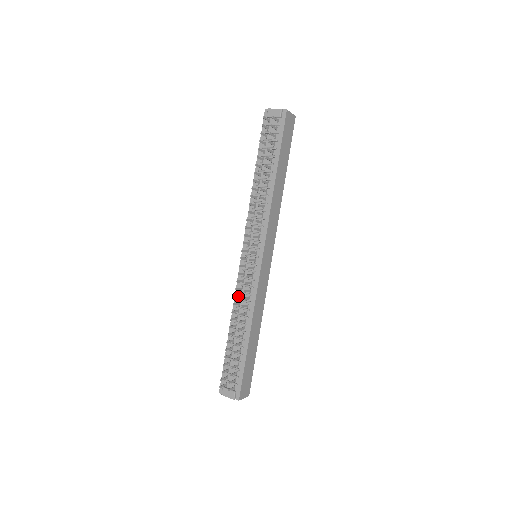
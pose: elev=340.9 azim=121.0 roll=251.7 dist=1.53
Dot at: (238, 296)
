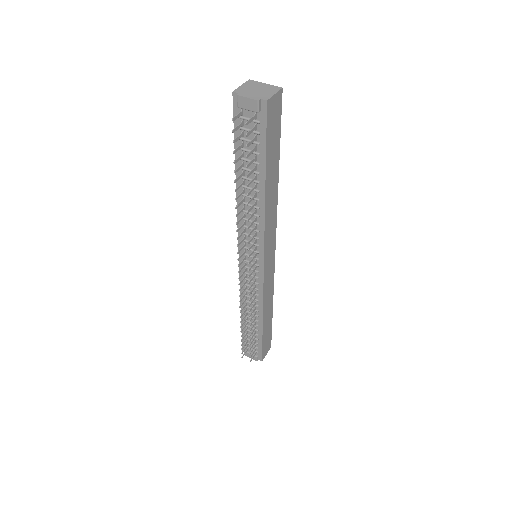
Dot at: (243, 296)
